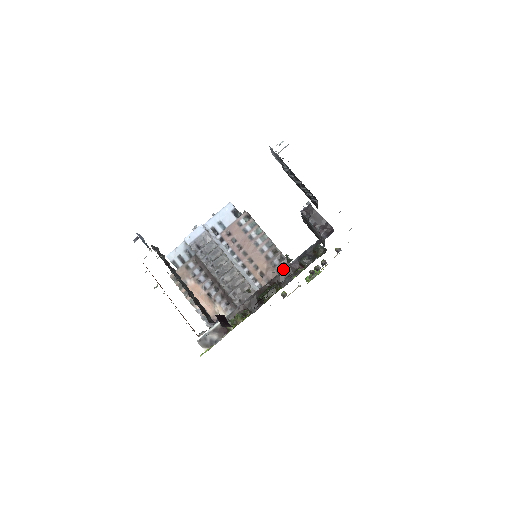
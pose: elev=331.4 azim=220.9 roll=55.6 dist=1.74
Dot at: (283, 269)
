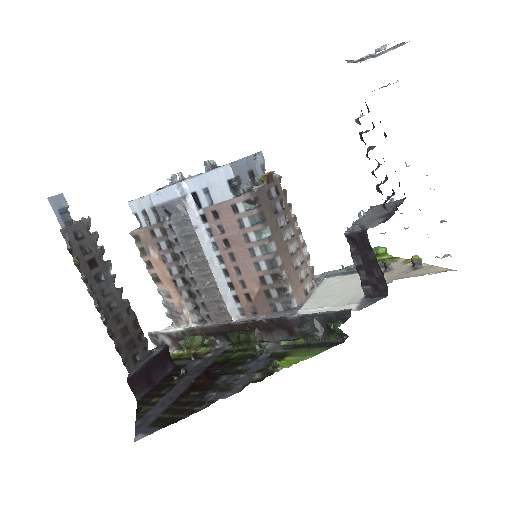
Dot at: (280, 308)
